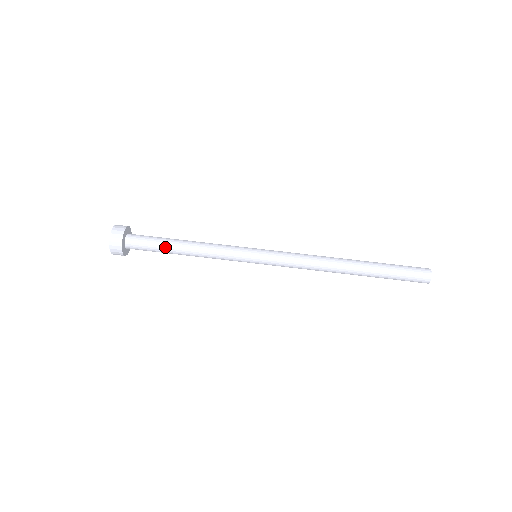
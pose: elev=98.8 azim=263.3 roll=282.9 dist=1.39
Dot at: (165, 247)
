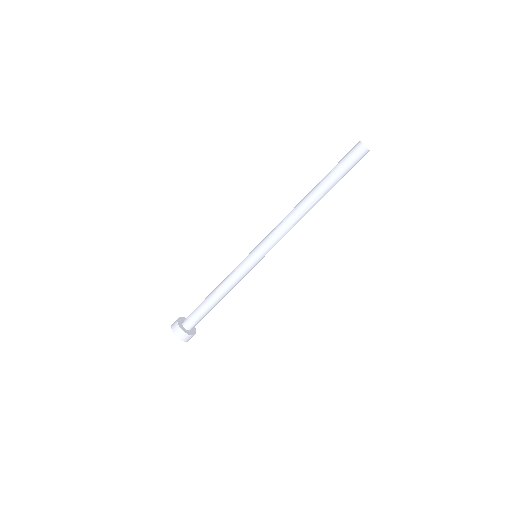
Dot at: (209, 310)
